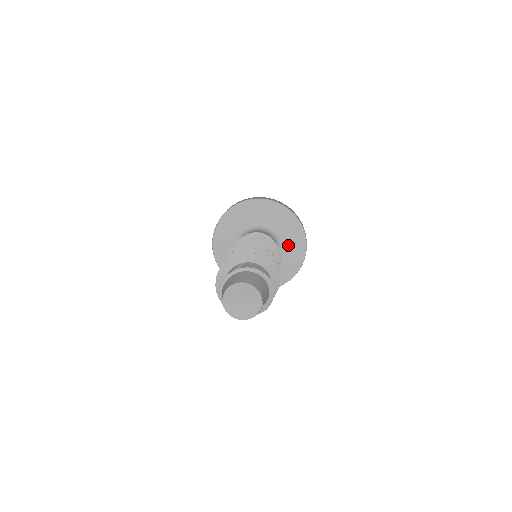
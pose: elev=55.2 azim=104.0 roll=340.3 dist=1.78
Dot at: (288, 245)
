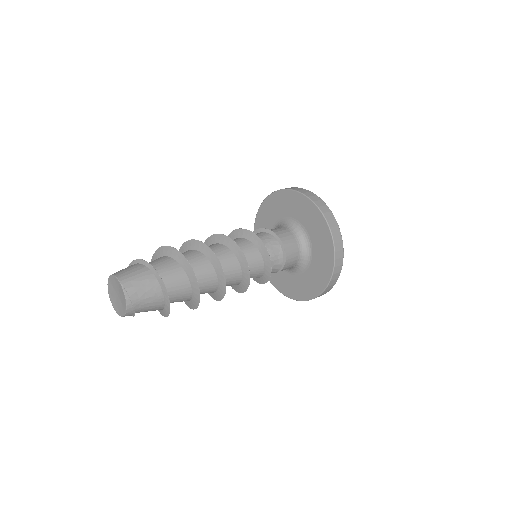
Dot at: (310, 228)
